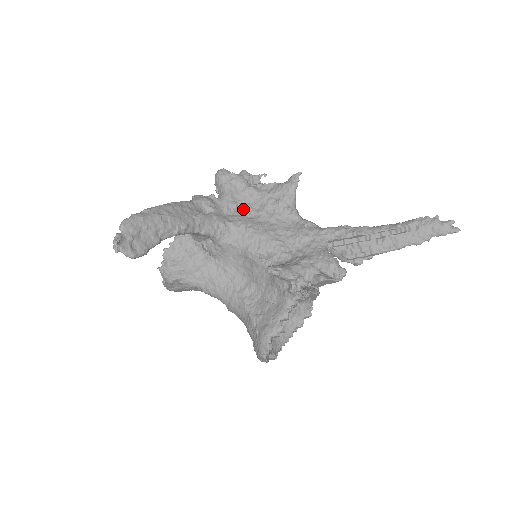
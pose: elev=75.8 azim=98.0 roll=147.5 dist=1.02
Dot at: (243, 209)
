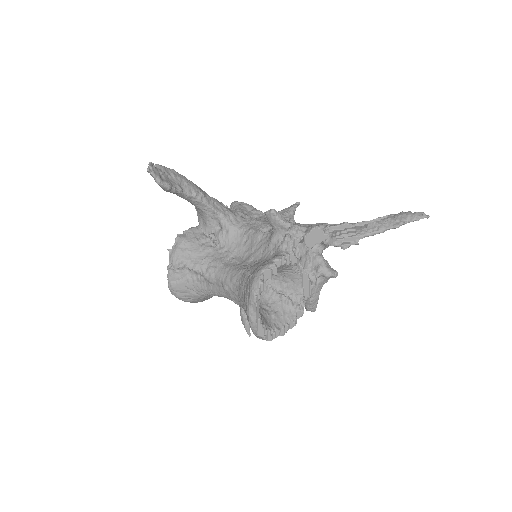
Dot at: occluded
